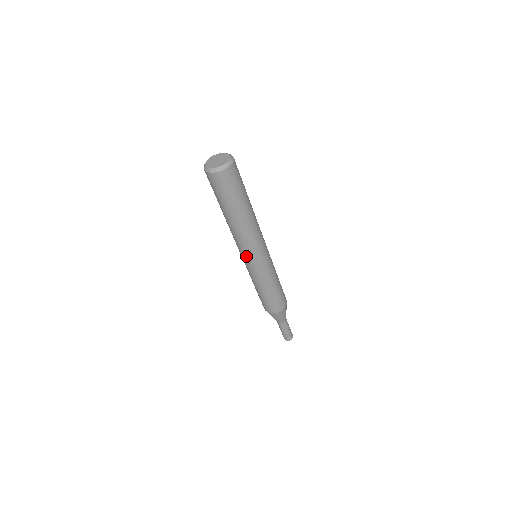
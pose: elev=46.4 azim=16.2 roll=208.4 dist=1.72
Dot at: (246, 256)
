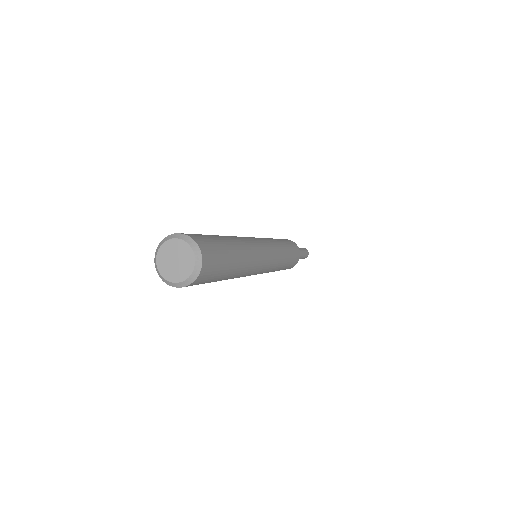
Dot at: occluded
